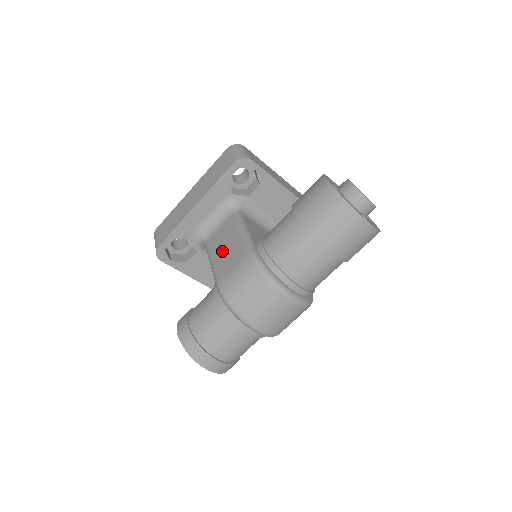
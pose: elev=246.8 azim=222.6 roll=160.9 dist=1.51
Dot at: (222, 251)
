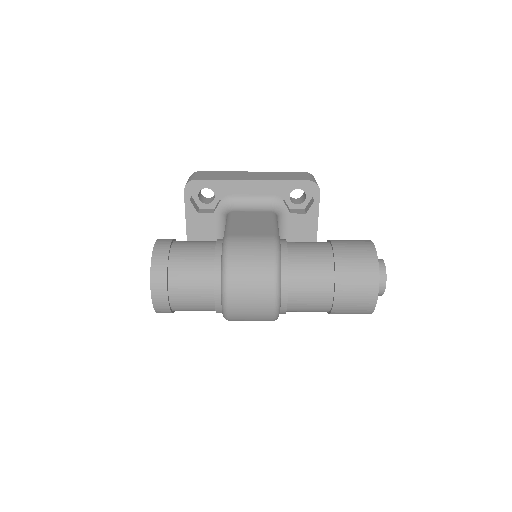
Dot at: (247, 223)
